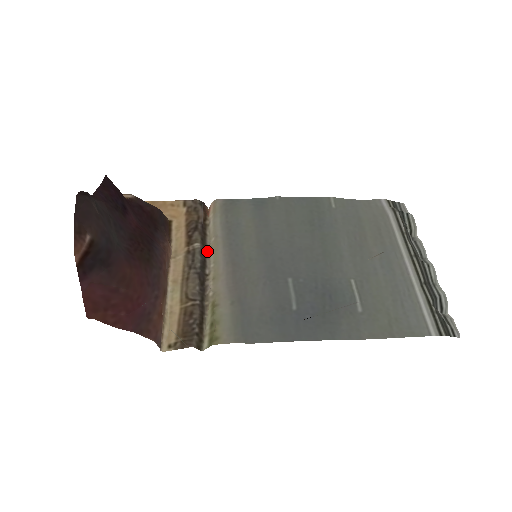
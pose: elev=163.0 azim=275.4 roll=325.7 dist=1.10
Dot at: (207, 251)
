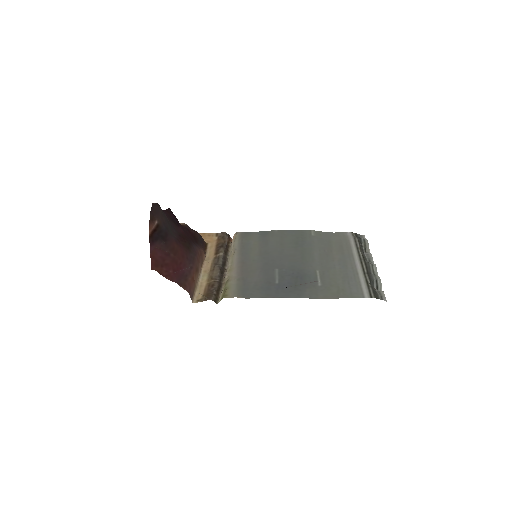
Dot at: (228, 258)
